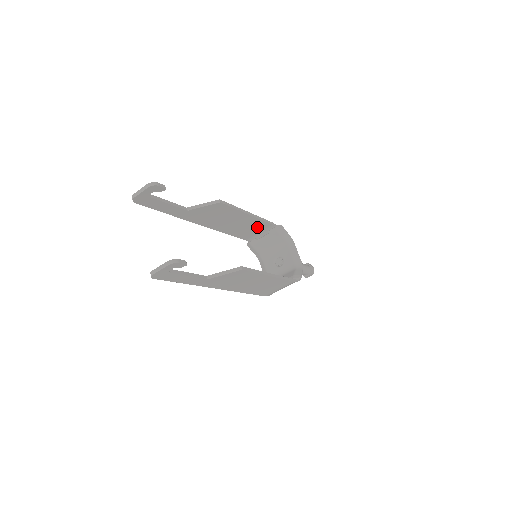
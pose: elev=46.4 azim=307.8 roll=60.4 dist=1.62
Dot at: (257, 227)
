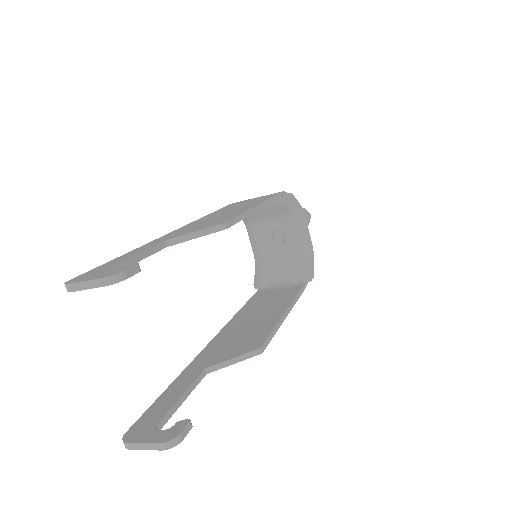
Dot at: occluded
